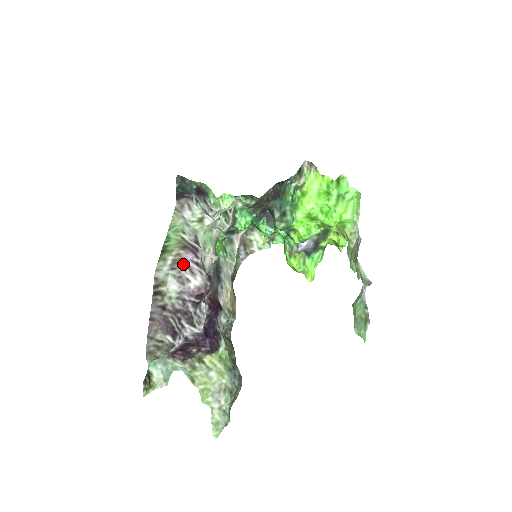
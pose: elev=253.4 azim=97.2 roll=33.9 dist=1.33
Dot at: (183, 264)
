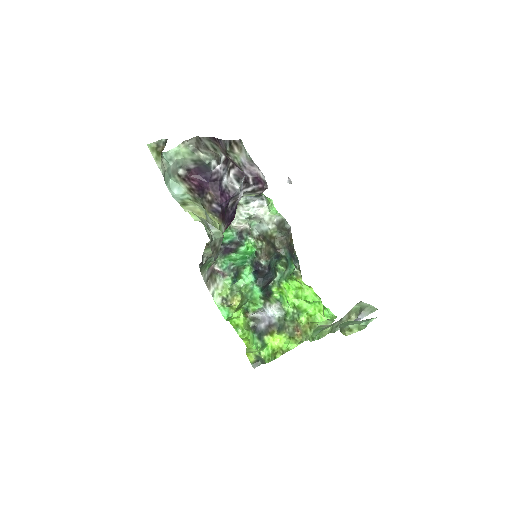
Dot at: occluded
